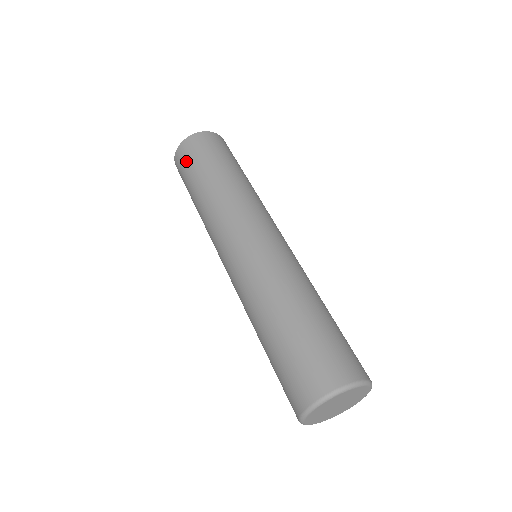
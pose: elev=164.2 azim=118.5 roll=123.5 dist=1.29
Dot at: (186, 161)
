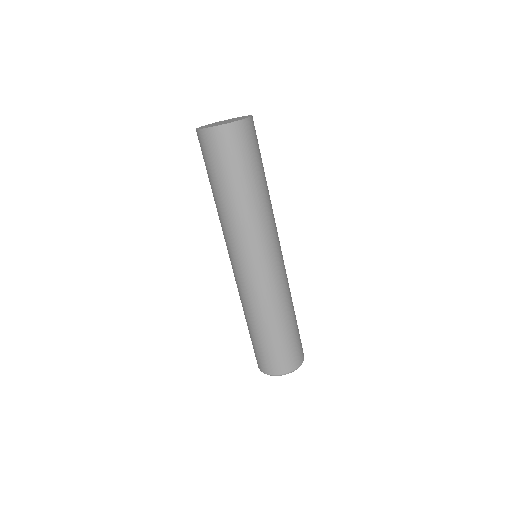
Dot at: (215, 154)
